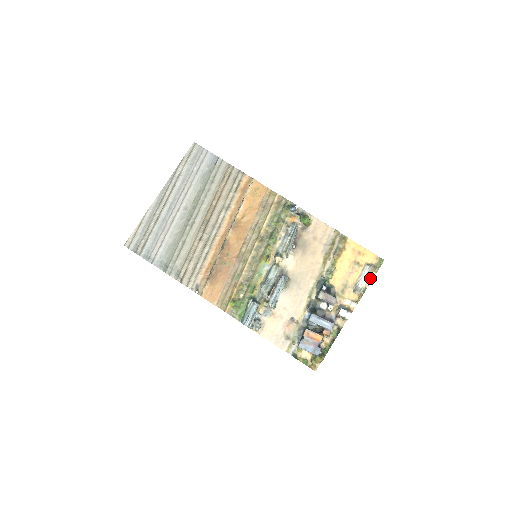
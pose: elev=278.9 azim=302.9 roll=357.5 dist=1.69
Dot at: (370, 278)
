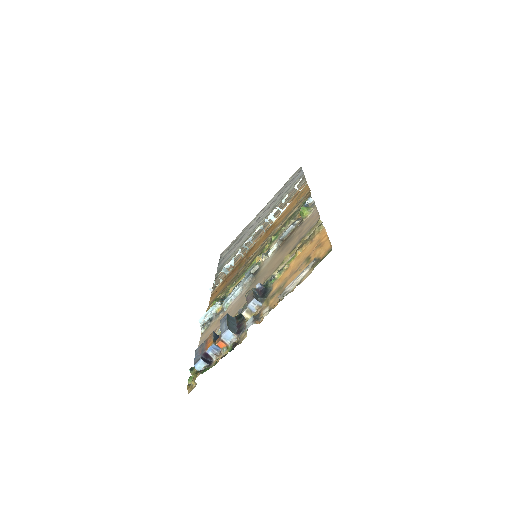
Dot at: (304, 278)
